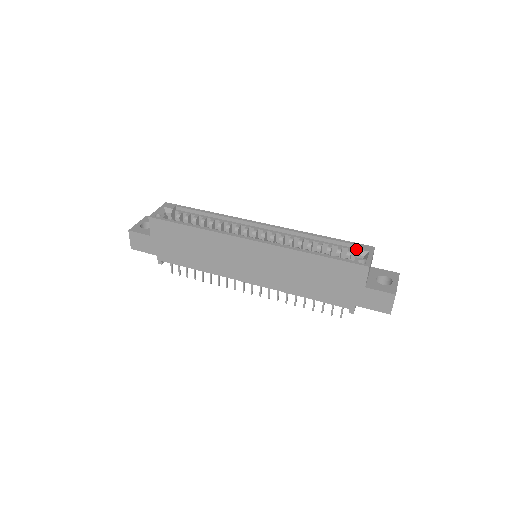
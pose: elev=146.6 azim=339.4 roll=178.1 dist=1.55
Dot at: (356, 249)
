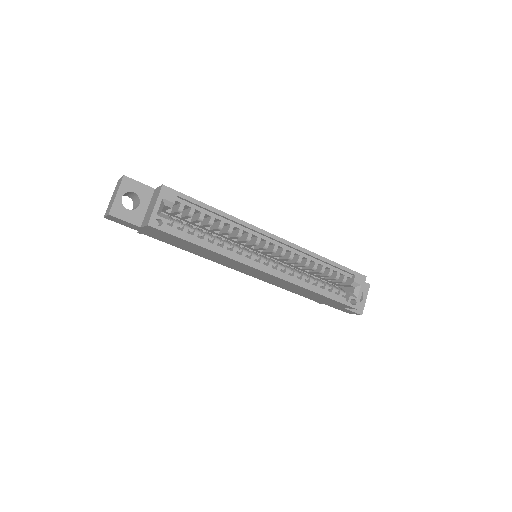
Dot at: (351, 276)
